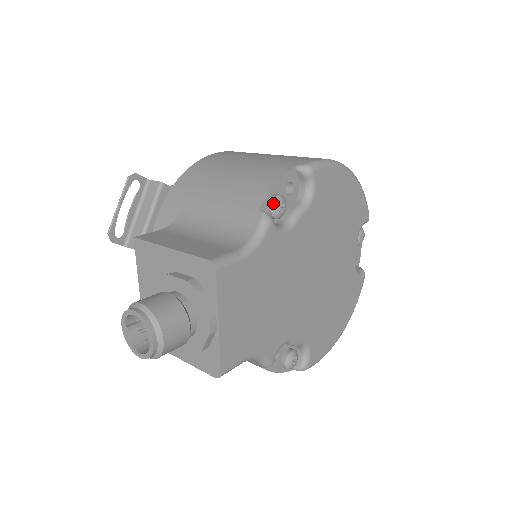
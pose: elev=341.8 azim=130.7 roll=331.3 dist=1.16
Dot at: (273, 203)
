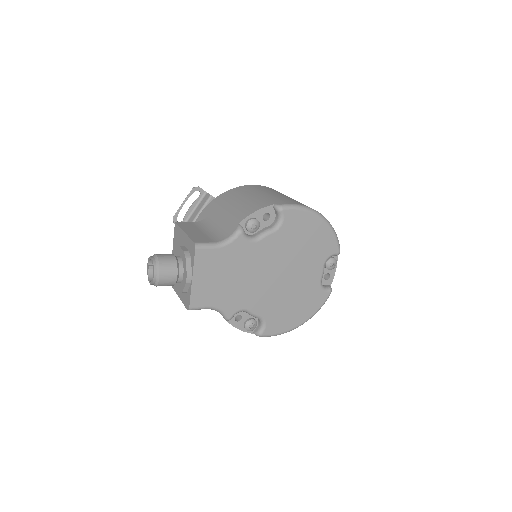
Dot at: (248, 222)
